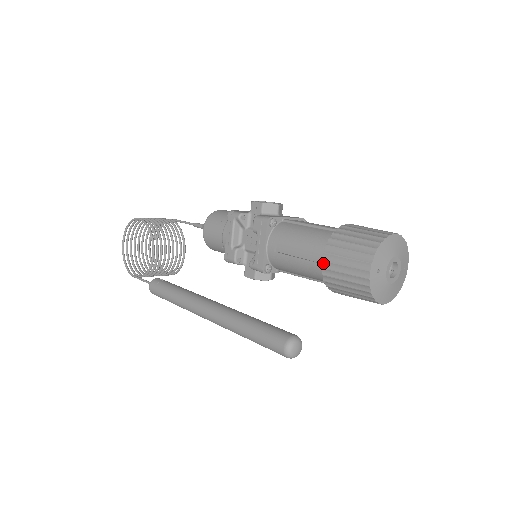
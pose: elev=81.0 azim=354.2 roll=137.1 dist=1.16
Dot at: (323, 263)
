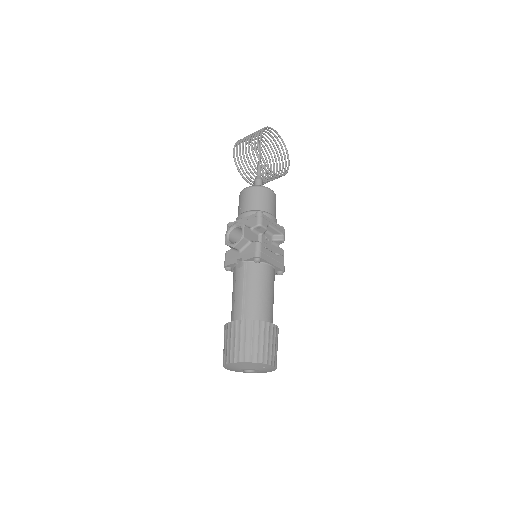
Dot at: occluded
